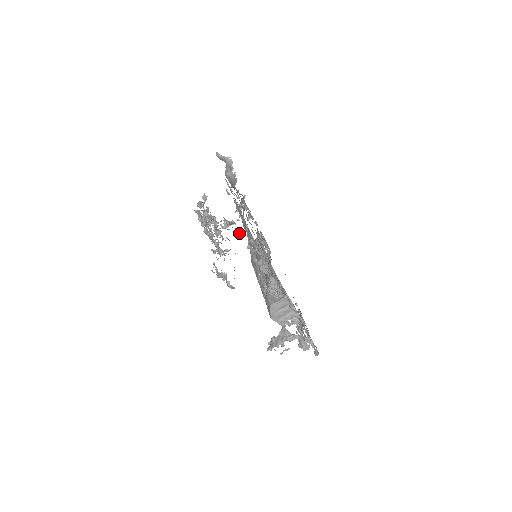
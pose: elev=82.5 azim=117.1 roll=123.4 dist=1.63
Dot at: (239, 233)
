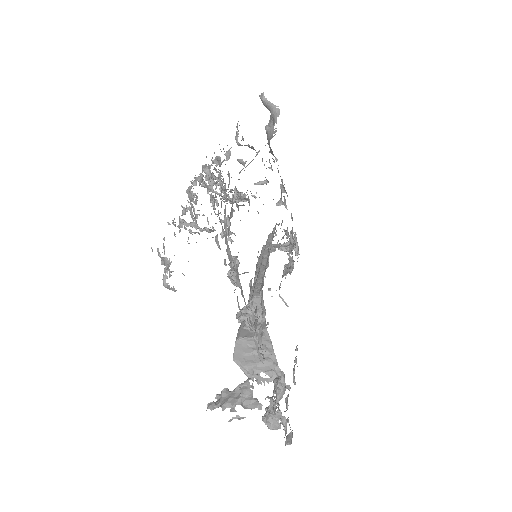
Dot at: (233, 209)
